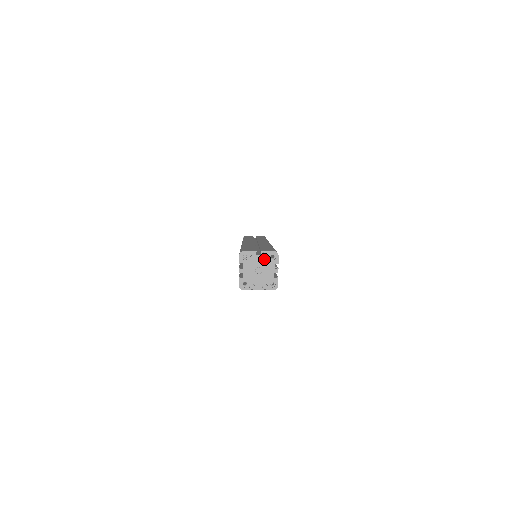
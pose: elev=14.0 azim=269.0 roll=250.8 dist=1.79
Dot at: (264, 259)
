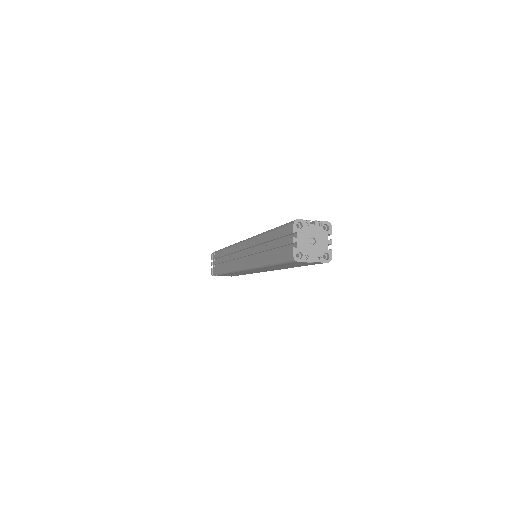
Dot at: (318, 229)
